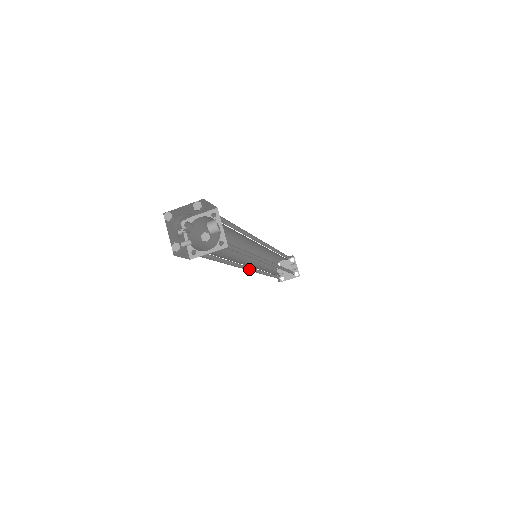
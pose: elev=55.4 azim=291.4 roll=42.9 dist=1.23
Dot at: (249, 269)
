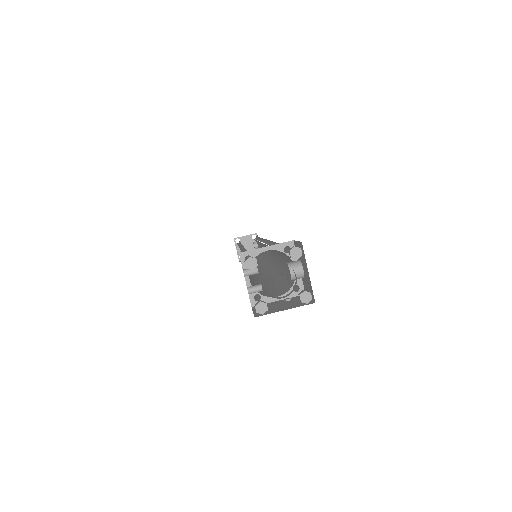
Dot at: occluded
